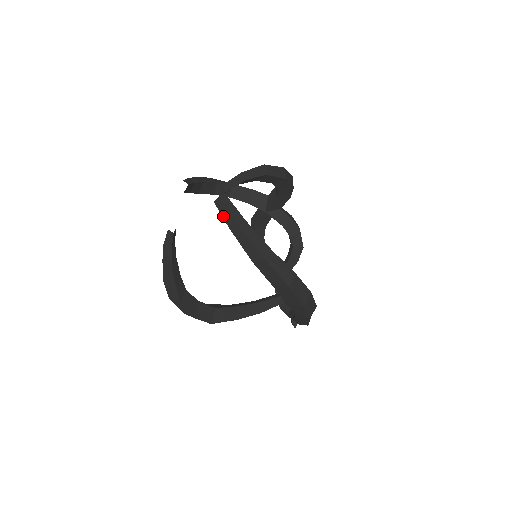
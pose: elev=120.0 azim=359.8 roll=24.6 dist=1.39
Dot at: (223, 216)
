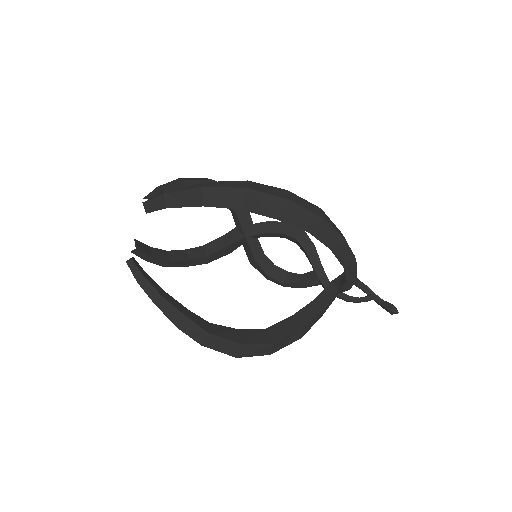
Dot at: (156, 209)
